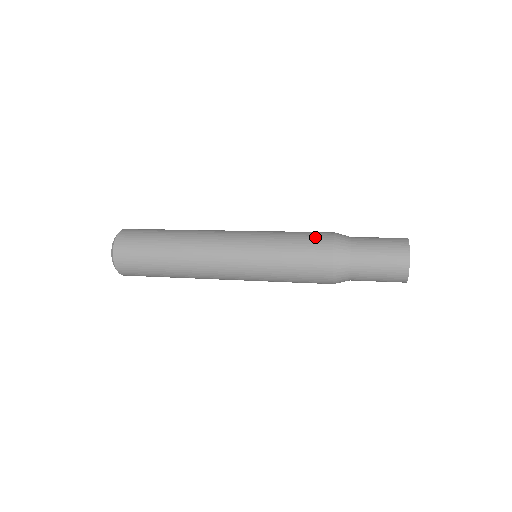
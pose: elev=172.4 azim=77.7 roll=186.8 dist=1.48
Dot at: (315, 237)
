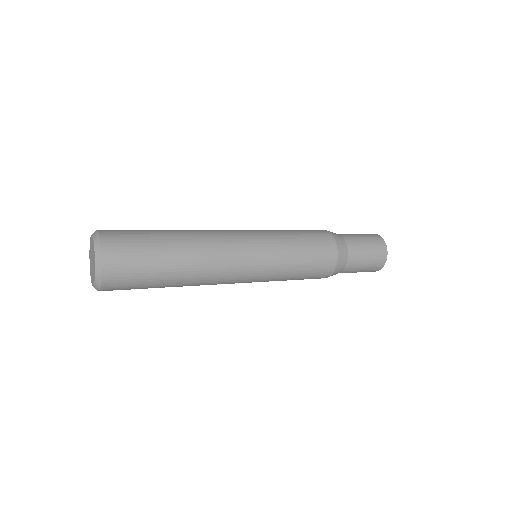
Dot at: (323, 251)
